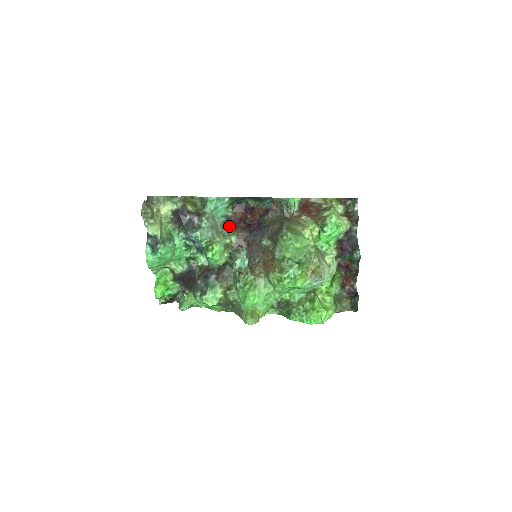
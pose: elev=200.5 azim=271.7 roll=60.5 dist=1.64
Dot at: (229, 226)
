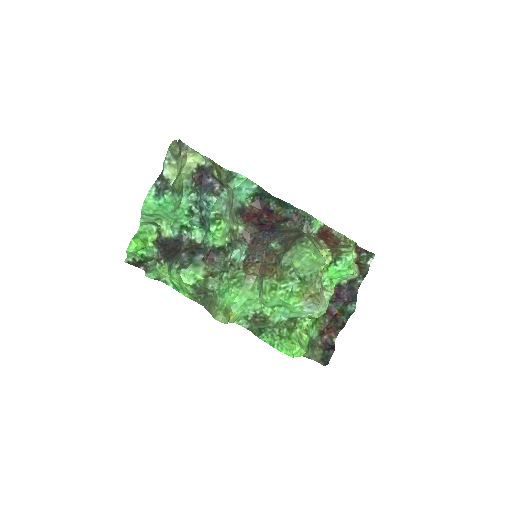
Dot at: (241, 216)
